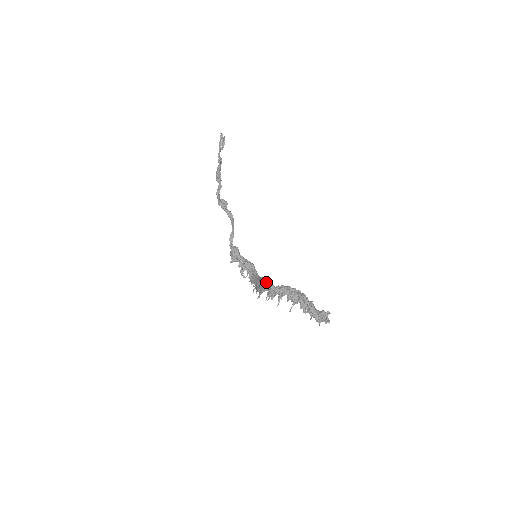
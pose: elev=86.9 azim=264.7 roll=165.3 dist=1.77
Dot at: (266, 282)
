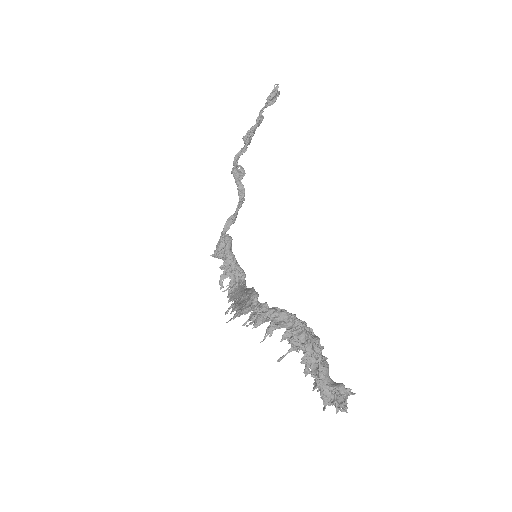
Dot at: (257, 295)
